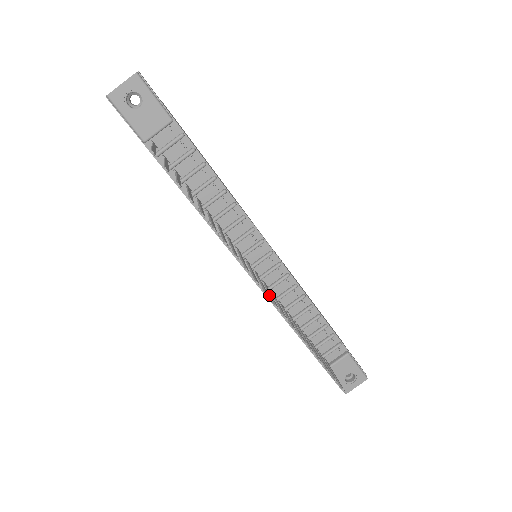
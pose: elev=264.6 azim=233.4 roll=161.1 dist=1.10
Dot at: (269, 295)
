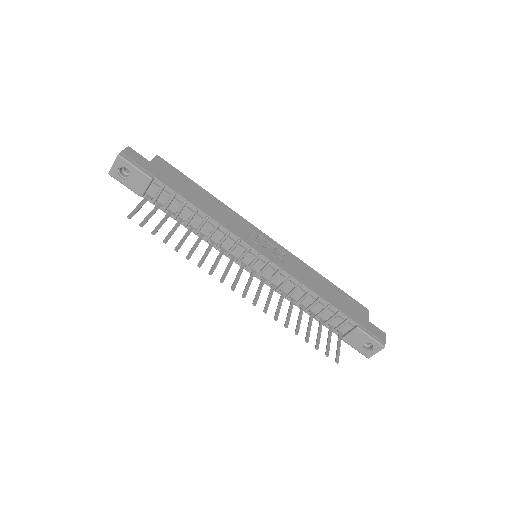
Dot at: (256, 292)
